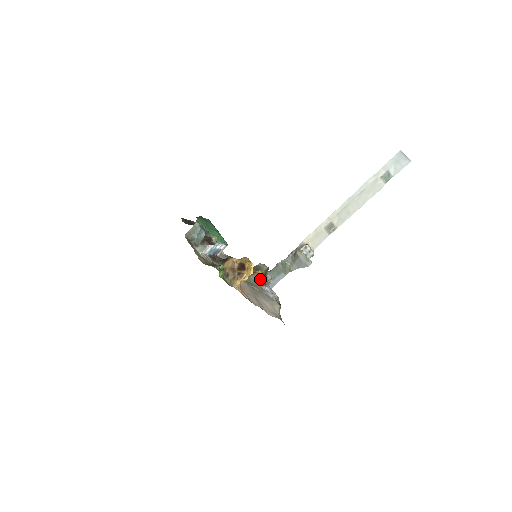
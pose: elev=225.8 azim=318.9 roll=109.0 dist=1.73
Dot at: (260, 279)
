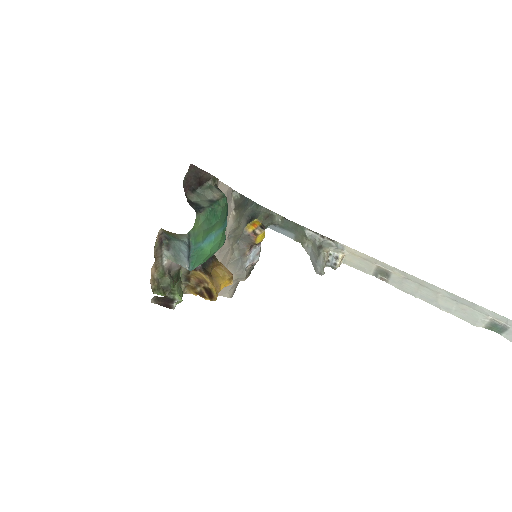
Dot at: (252, 244)
